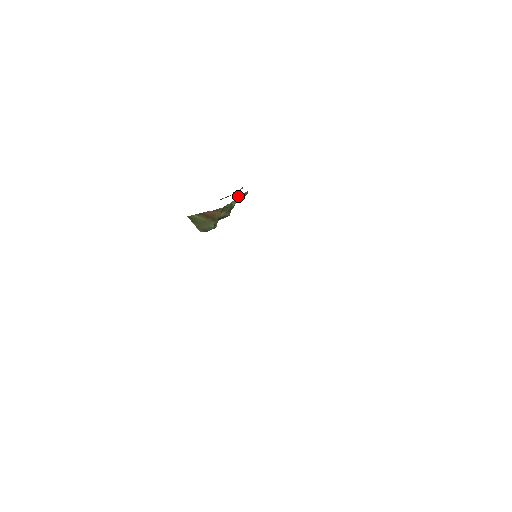
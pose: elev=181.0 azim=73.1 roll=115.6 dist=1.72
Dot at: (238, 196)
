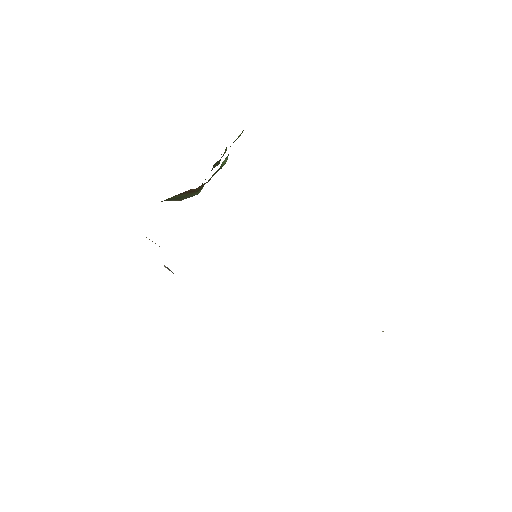
Dot at: occluded
